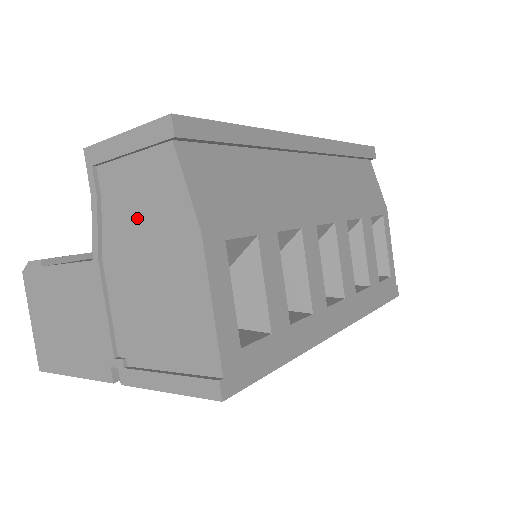
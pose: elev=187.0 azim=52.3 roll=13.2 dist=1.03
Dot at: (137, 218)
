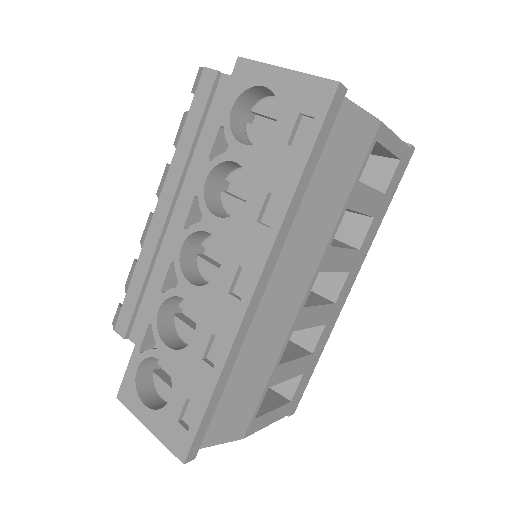
Dot at: occluded
